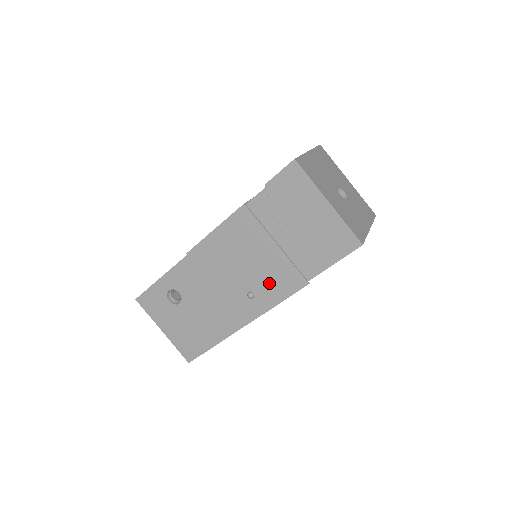
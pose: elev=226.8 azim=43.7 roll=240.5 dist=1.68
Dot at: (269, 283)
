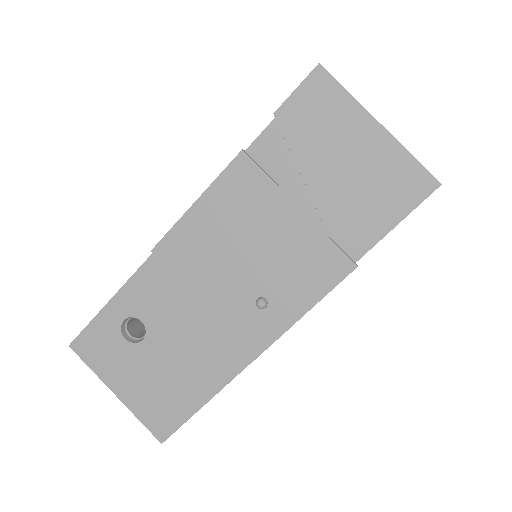
Dot at: (291, 277)
